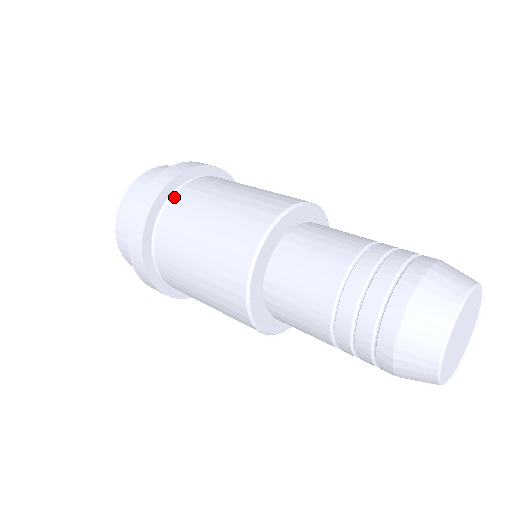
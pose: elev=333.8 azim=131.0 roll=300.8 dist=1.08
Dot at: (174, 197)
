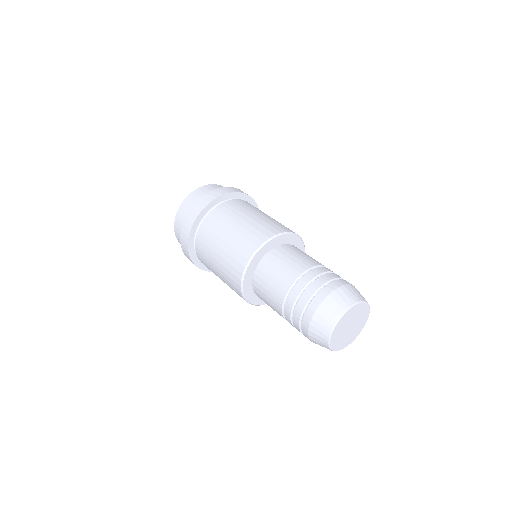
Dot at: (214, 210)
